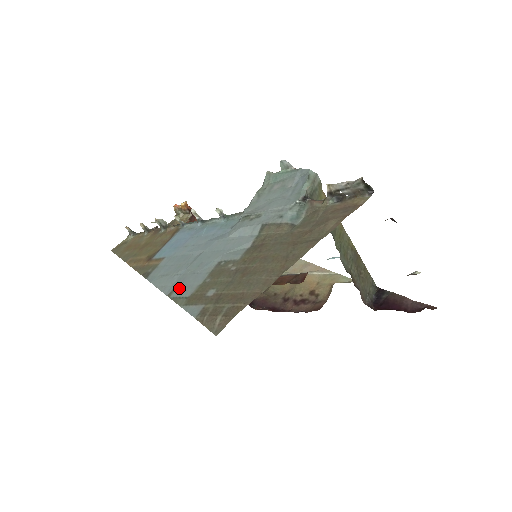
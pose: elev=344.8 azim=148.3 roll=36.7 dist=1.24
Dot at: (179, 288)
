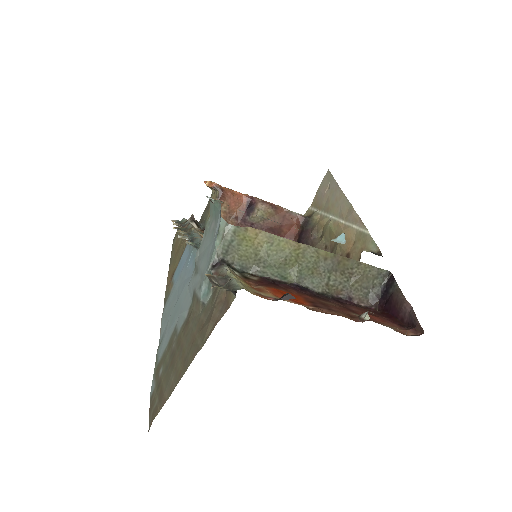
Dot at: (160, 345)
